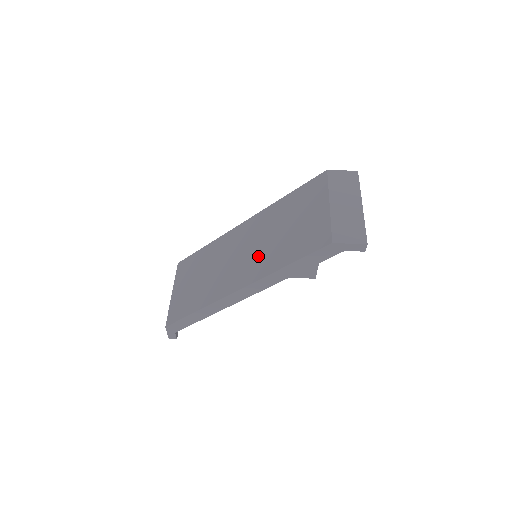
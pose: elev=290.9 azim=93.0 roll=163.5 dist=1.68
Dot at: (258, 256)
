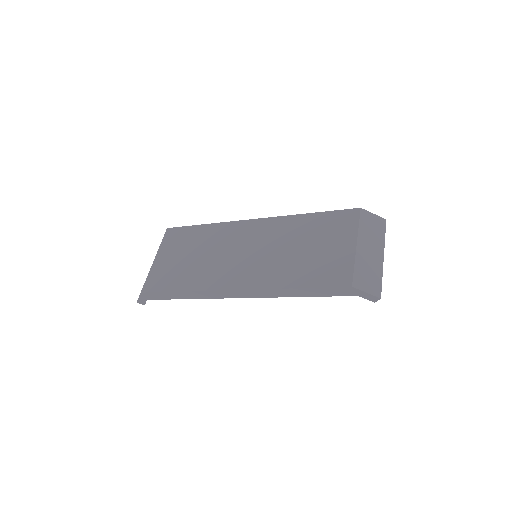
Dot at: (266, 264)
